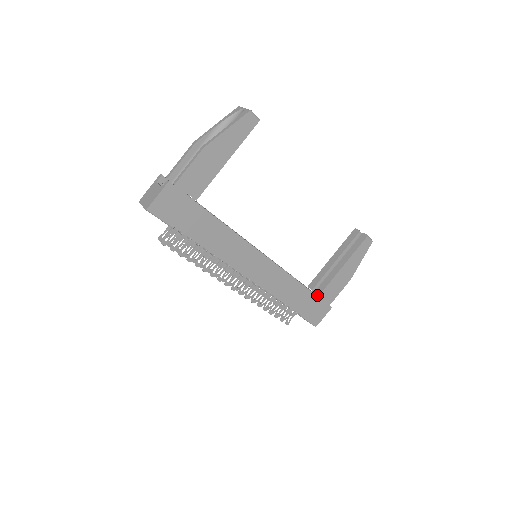
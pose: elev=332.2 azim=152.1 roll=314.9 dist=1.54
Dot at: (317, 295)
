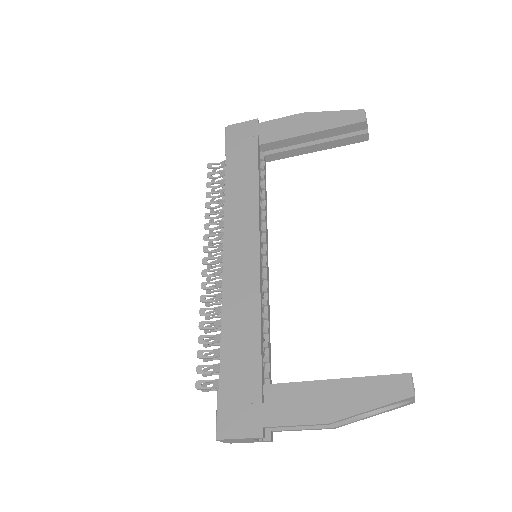
Dot at: occluded
